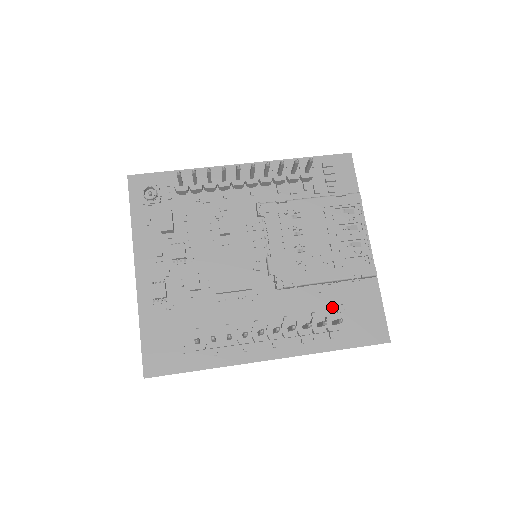
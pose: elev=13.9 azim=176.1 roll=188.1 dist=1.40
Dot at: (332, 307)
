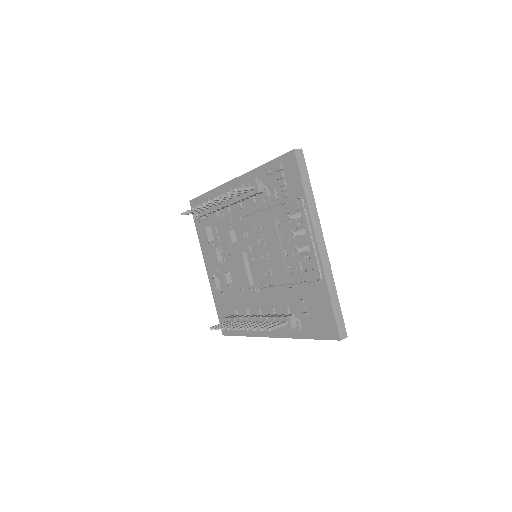
Dot at: (299, 303)
